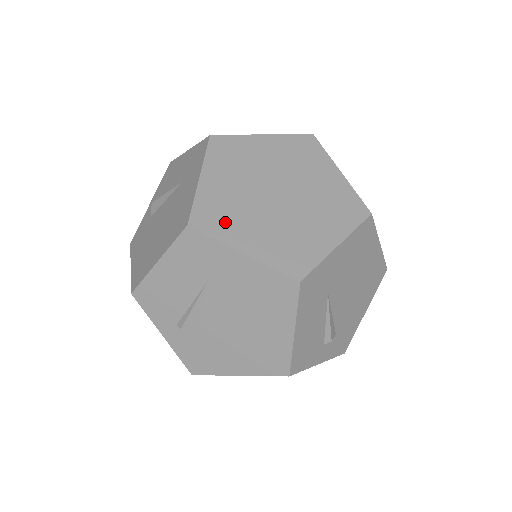
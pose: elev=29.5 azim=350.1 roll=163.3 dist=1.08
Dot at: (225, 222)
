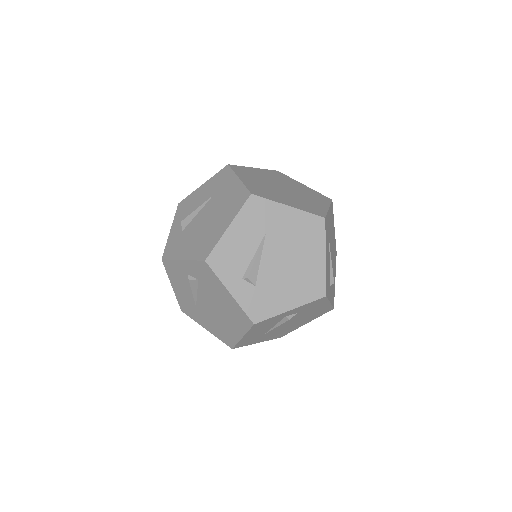
Dot at: (245, 173)
